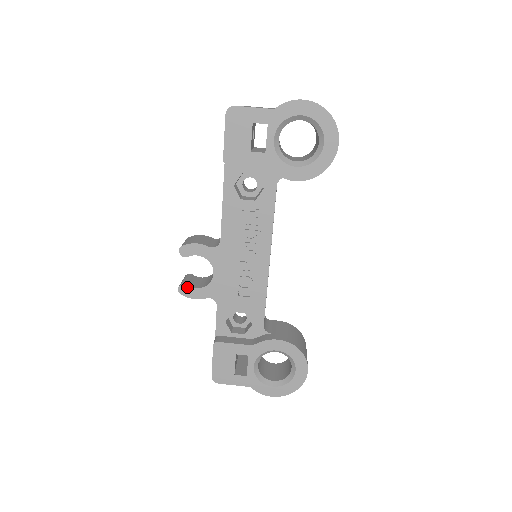
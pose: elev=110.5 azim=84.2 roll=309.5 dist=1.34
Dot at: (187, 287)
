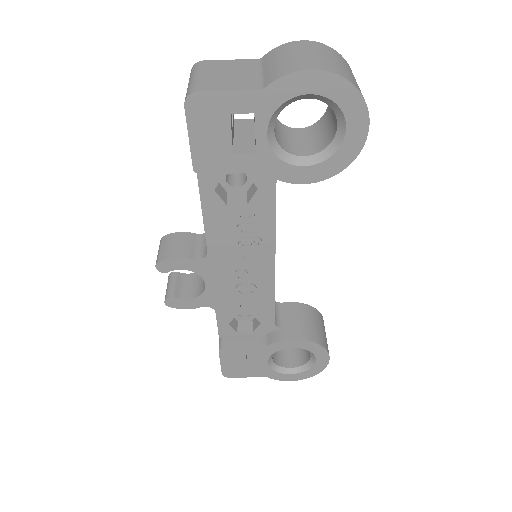
Dot at: (175, 300)
